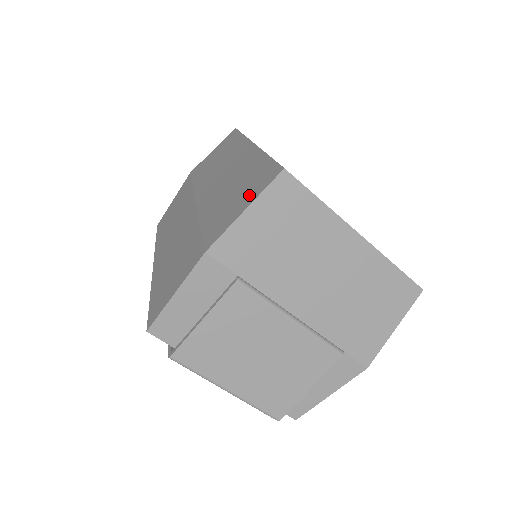
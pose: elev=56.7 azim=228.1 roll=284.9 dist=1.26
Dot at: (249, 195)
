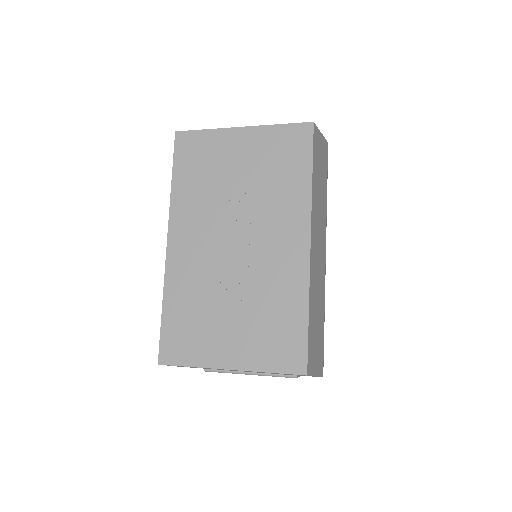
Dot at: occluded
